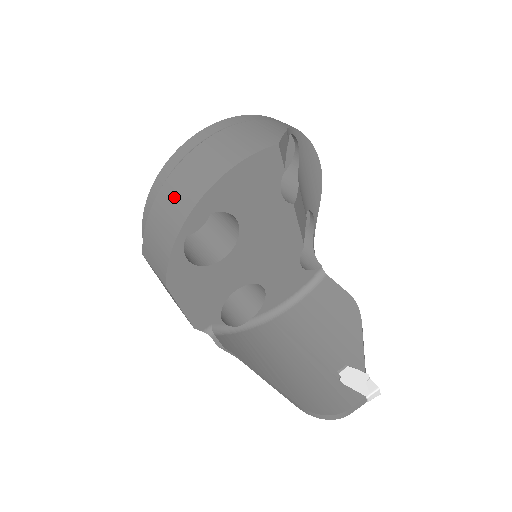
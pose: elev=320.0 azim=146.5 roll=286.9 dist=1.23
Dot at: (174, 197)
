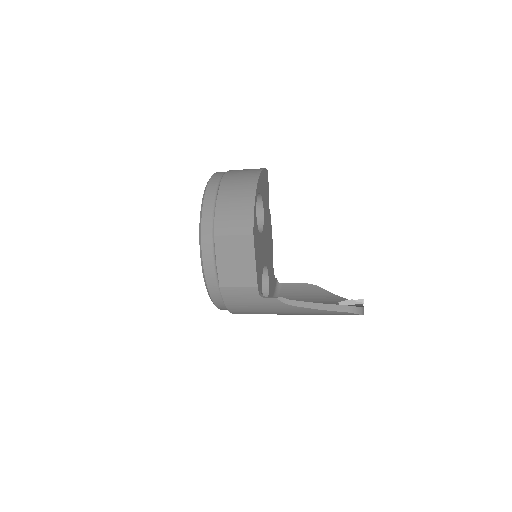
Dot at: (236, 187)
